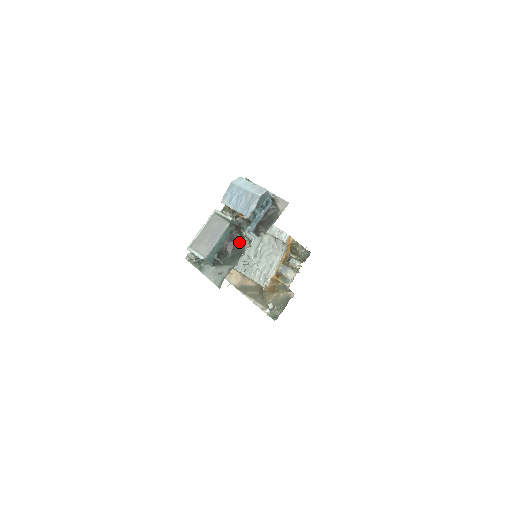
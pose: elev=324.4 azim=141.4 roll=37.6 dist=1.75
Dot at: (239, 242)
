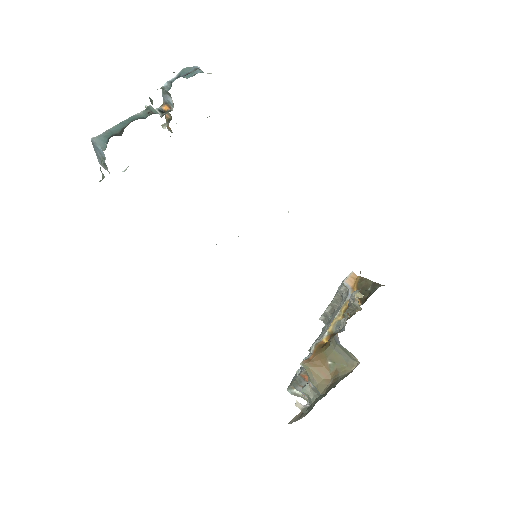
Dot at: occluded
